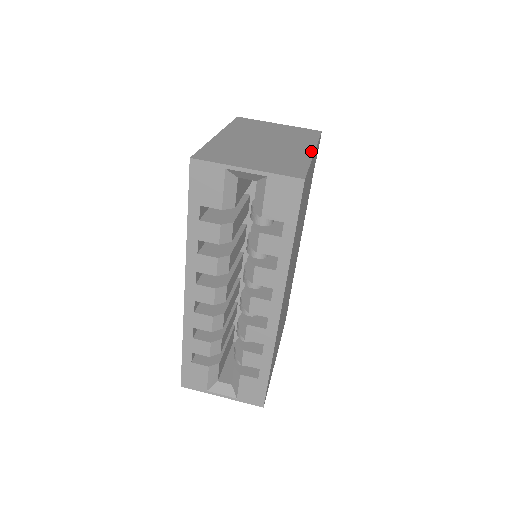
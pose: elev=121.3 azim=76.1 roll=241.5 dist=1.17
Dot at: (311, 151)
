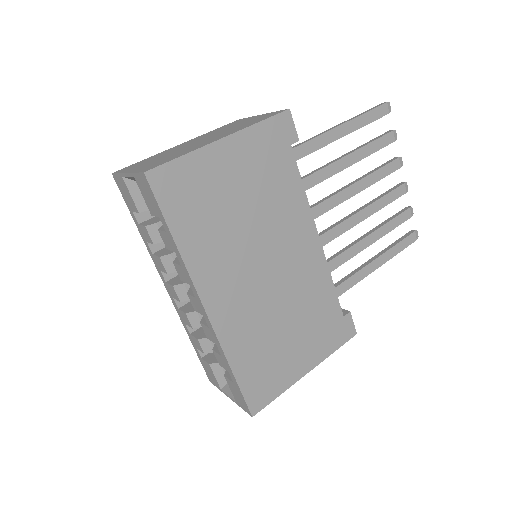
Dot at: (219, 138)
